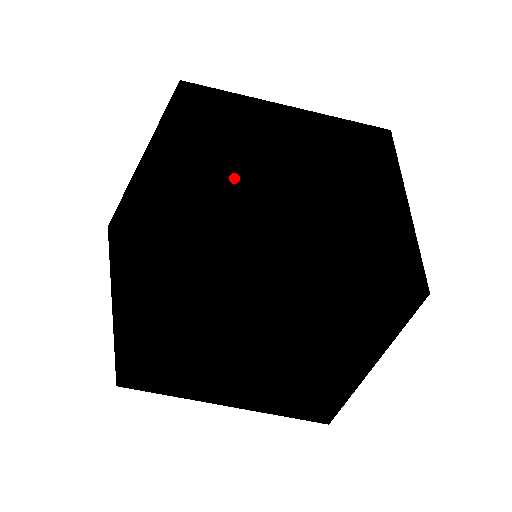
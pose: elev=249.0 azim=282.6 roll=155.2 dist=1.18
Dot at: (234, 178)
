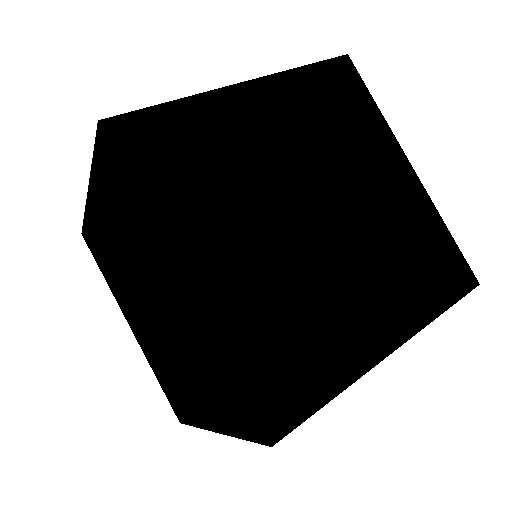
Dot at: occluded
